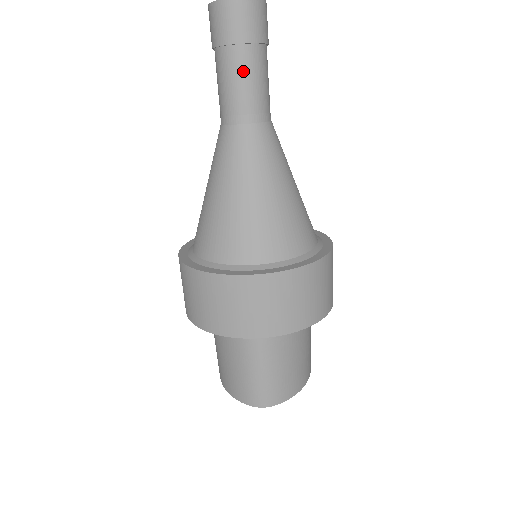
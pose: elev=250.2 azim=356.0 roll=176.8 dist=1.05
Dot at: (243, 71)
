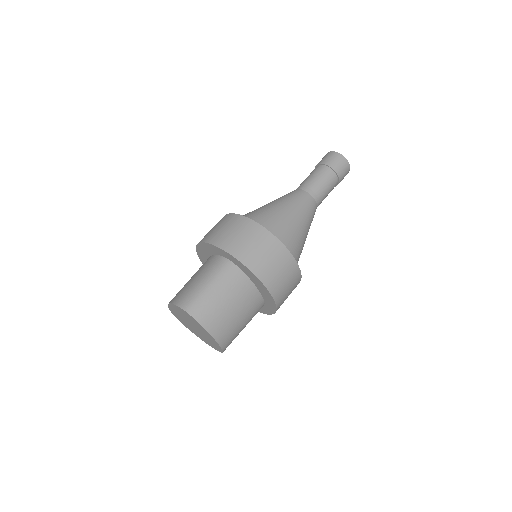
Dot at: (321, 175)
